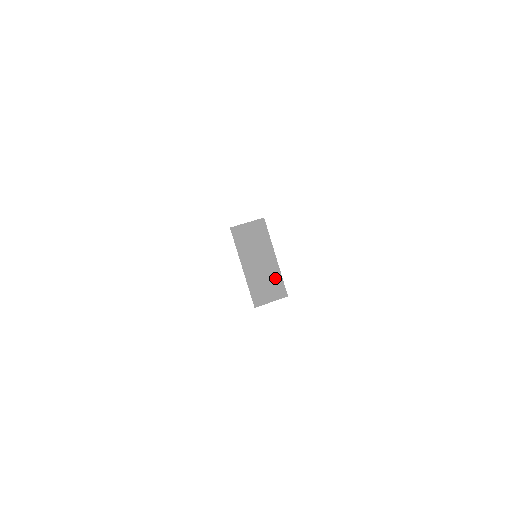
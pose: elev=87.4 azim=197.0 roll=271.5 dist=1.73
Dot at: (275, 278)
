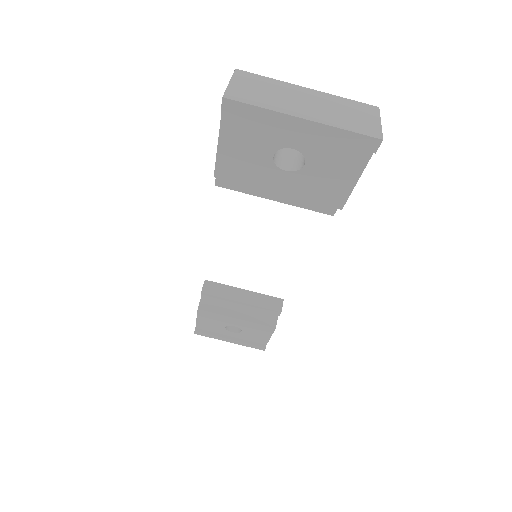
Dot at: (342, 103)
